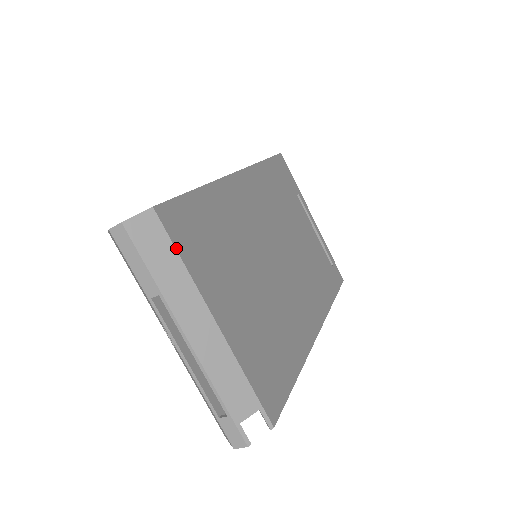
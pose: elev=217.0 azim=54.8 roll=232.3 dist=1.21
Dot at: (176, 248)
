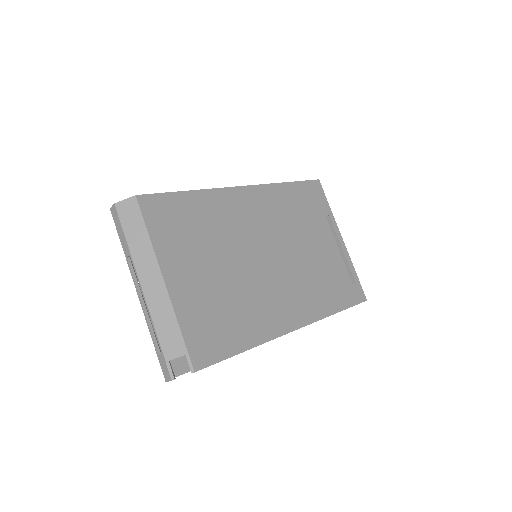
Dot at: (146, 225)
